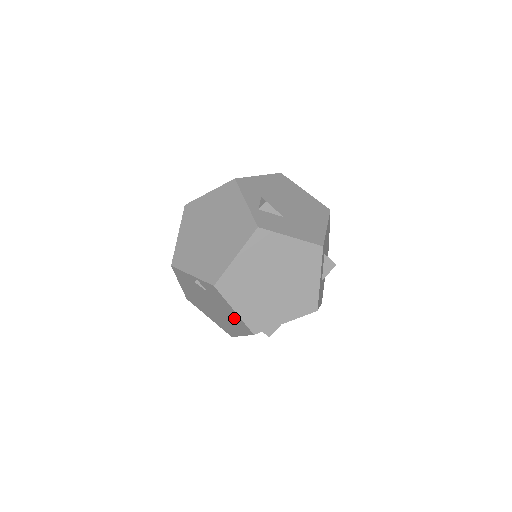
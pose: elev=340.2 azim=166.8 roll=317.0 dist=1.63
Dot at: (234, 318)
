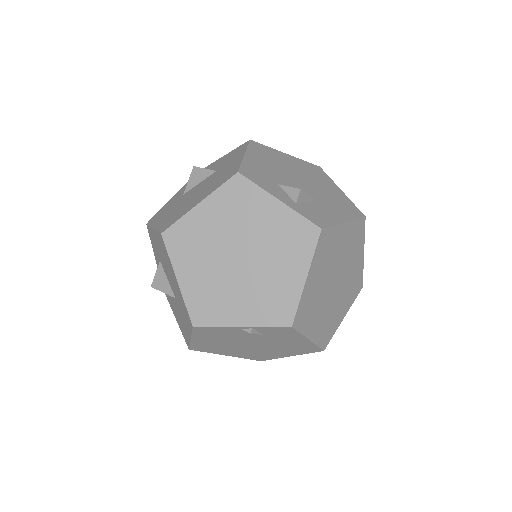
Dot at: (297, 346)
